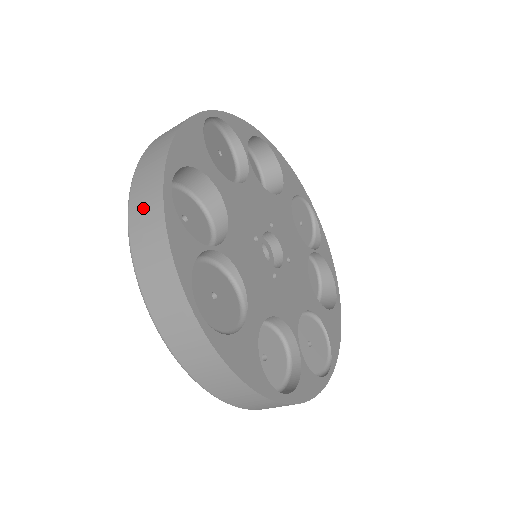
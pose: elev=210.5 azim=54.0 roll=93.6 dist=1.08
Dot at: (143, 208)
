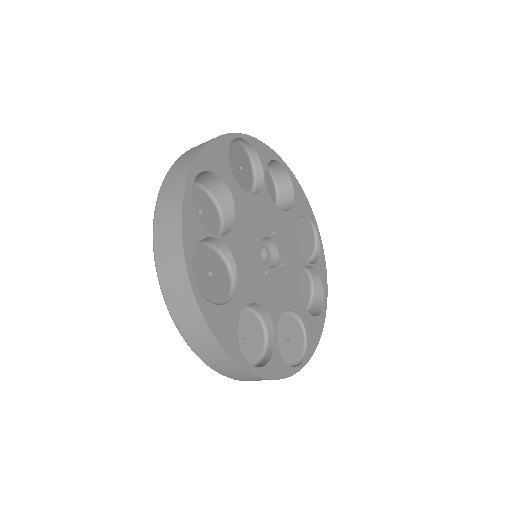
Dot at: (169, 196)
